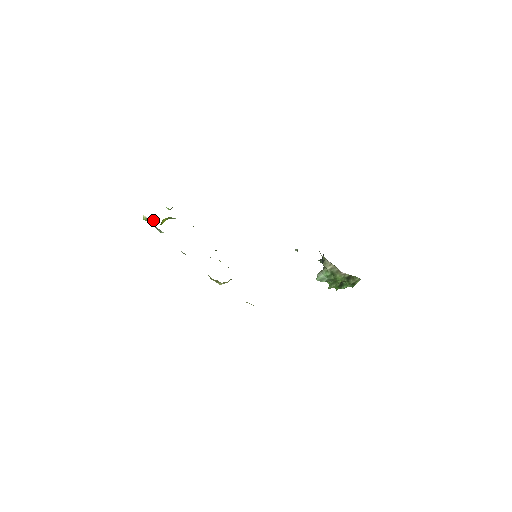
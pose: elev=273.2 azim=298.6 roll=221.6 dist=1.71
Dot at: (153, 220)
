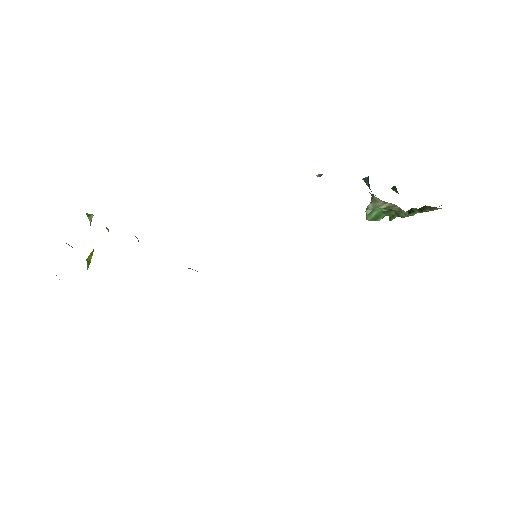
Dot at: occluded
